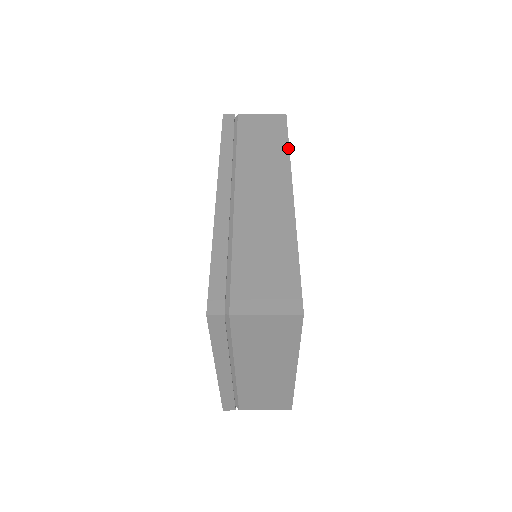
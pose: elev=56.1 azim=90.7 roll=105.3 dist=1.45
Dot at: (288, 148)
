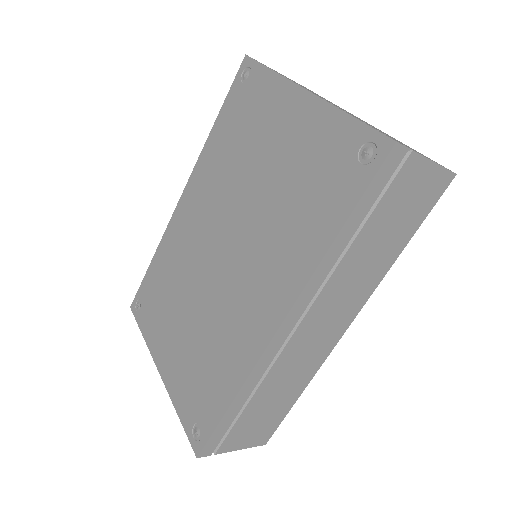
Dot at: occluded
